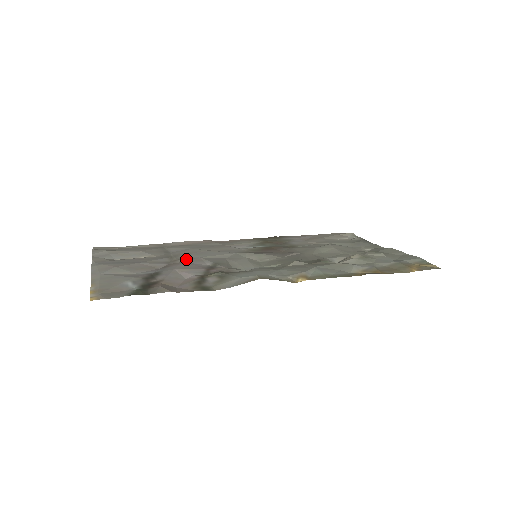
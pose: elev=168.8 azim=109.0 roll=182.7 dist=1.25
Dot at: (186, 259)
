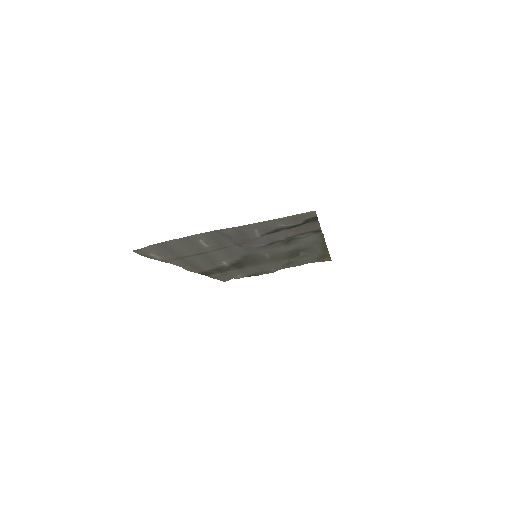
Dot at: (241, 245)
